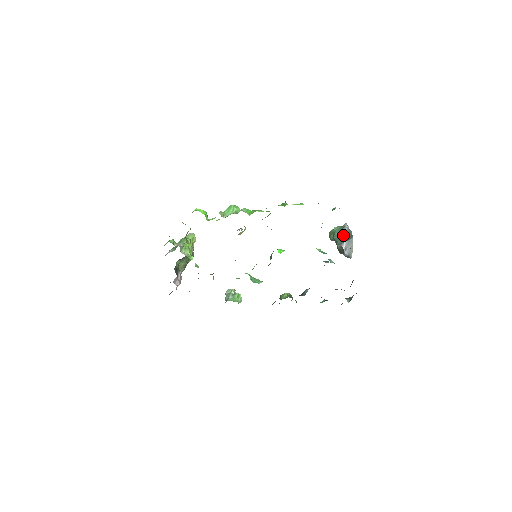
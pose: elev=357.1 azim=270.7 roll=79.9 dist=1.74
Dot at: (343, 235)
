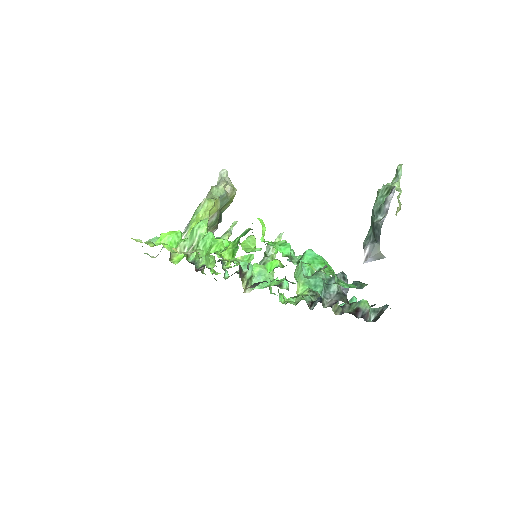
Dot at: (373, 226)
